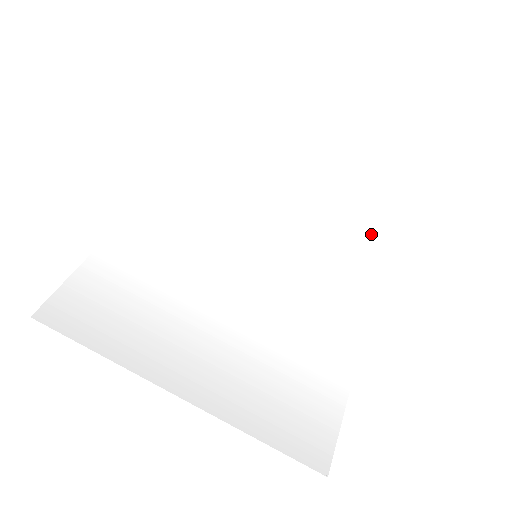
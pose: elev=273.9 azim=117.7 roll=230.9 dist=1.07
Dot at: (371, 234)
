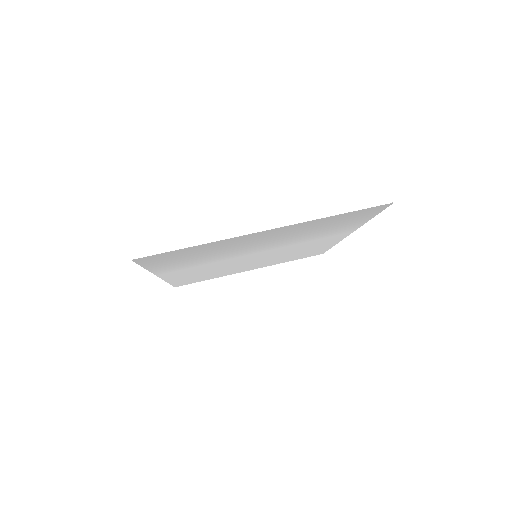
Dot at: (316, 252)
